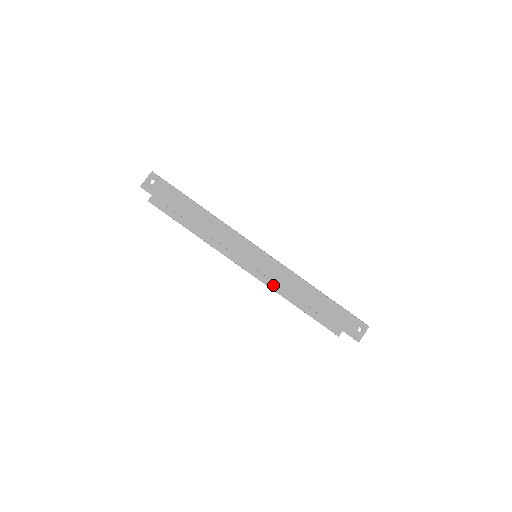
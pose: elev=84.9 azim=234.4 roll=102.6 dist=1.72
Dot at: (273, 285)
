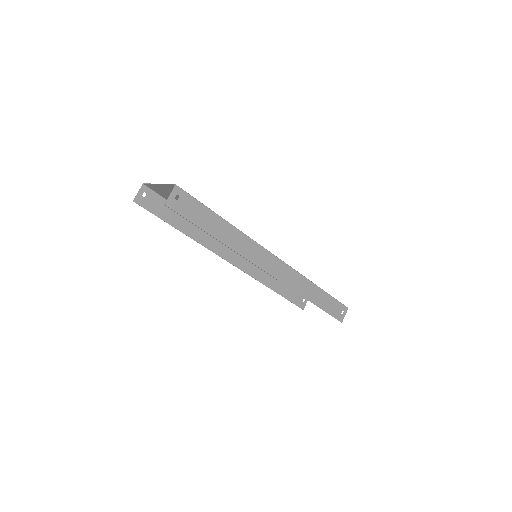
Dot at: (256, 275)
